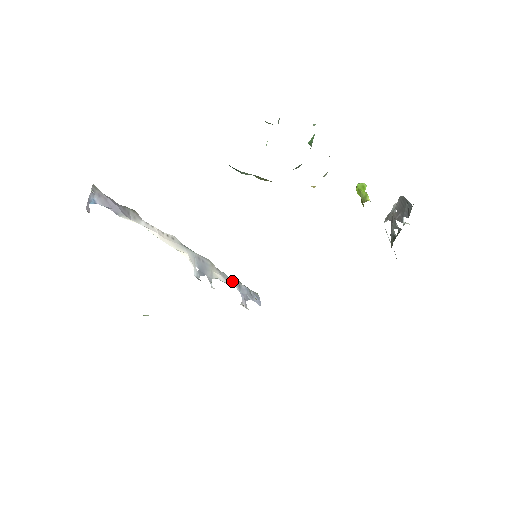
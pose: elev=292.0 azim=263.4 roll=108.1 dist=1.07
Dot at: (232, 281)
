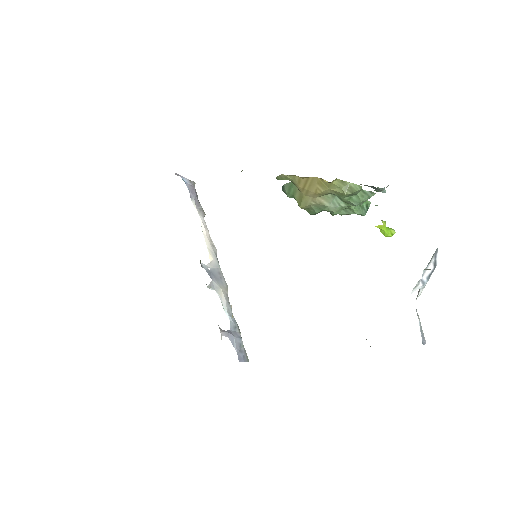
Dot at: occluded
